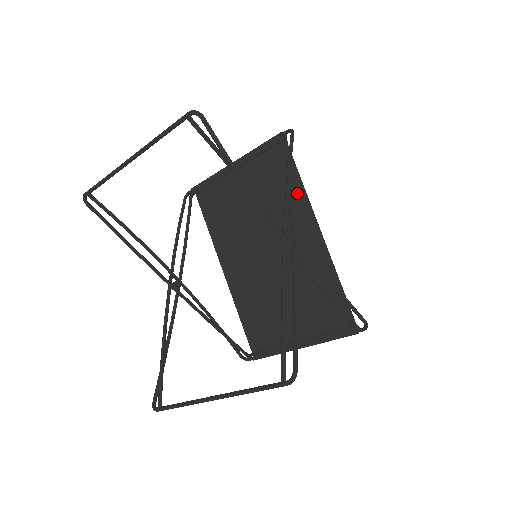
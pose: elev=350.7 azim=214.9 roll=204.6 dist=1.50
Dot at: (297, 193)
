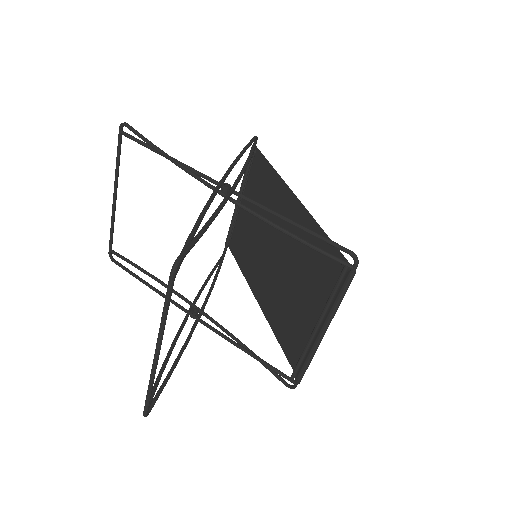
Dot at: (275, 182)
